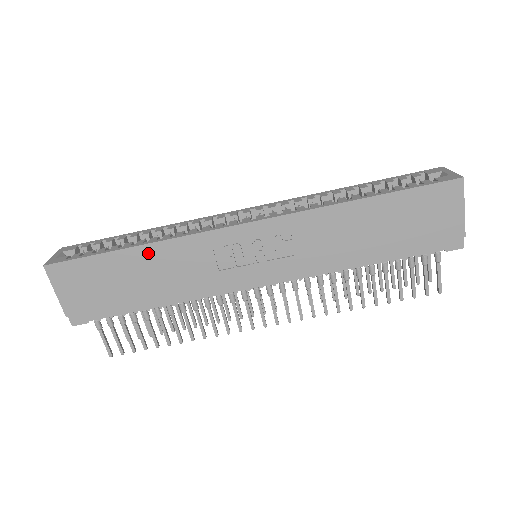
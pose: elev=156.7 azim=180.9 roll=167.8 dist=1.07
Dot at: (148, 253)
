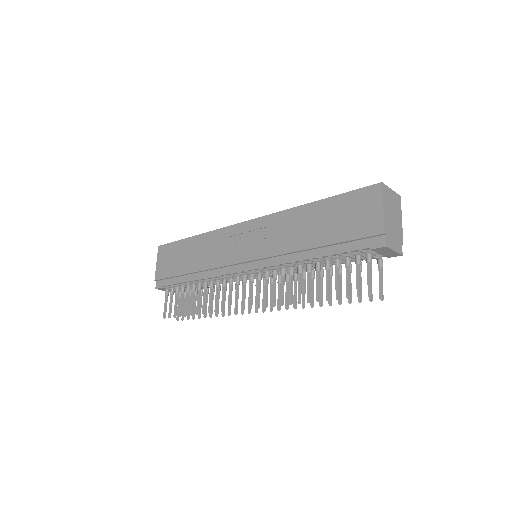
Dot at: (198, 240)
